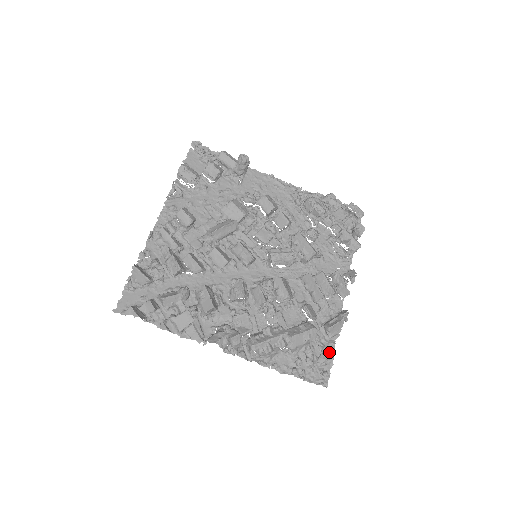
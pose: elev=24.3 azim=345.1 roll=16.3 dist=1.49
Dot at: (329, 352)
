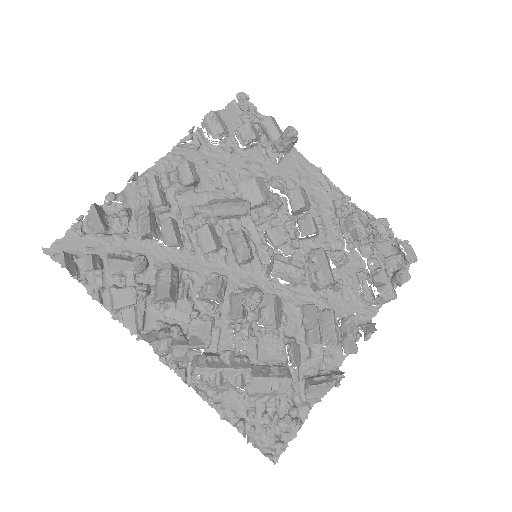
Dot at: (297, 417)
